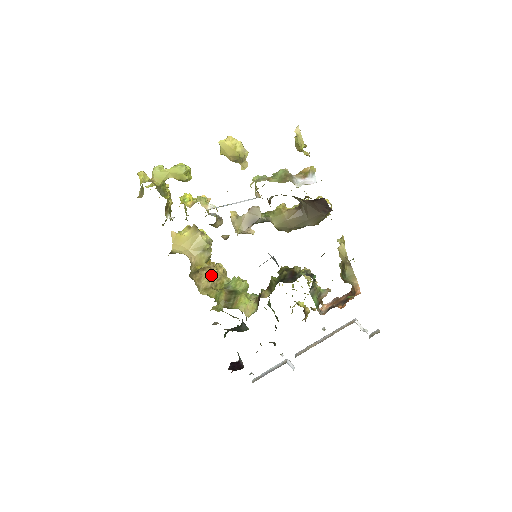
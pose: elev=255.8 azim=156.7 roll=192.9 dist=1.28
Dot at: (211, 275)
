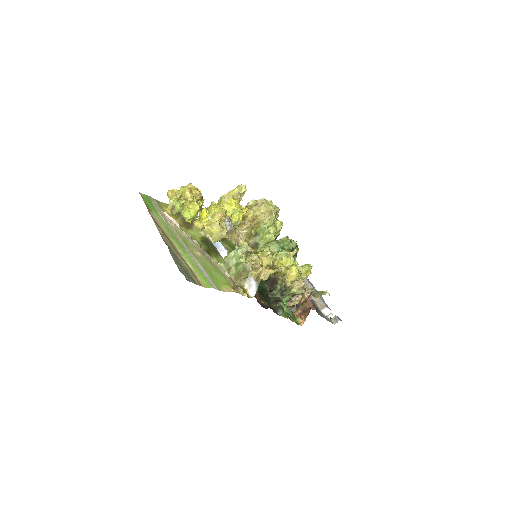
Dot at: (243, 229)
